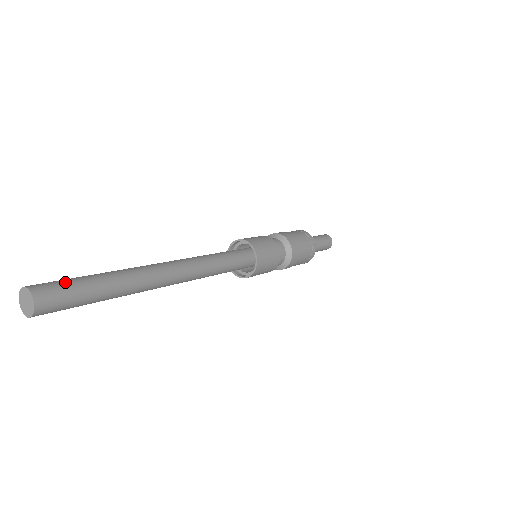
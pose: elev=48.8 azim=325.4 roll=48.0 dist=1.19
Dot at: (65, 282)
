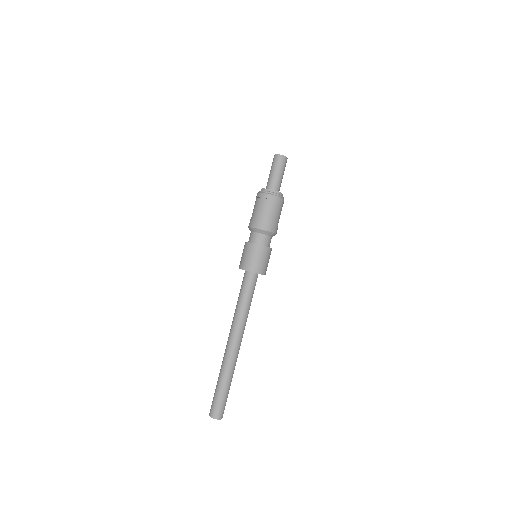
Dot at: (220, 402)
